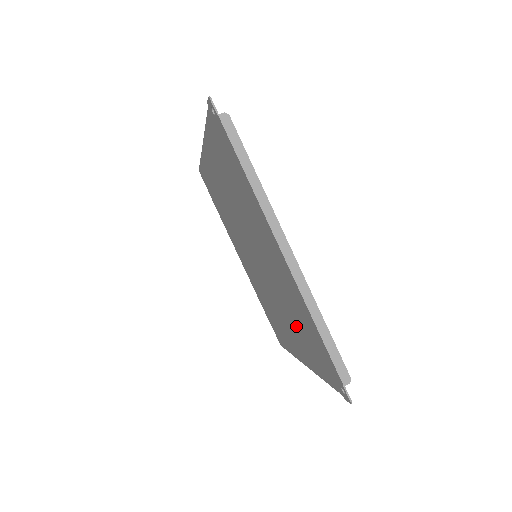
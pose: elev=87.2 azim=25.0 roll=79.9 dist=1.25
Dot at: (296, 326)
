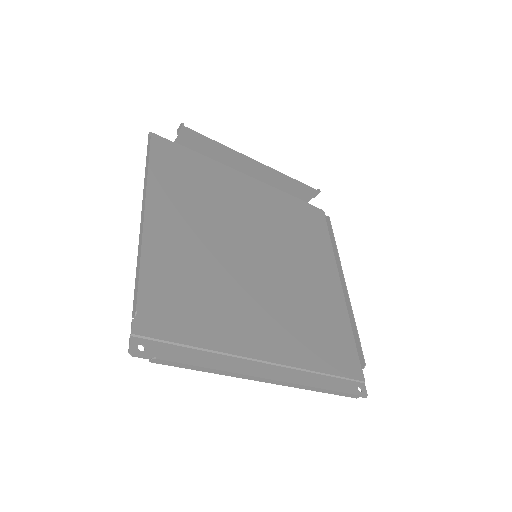
Dot at: (315, 315)
